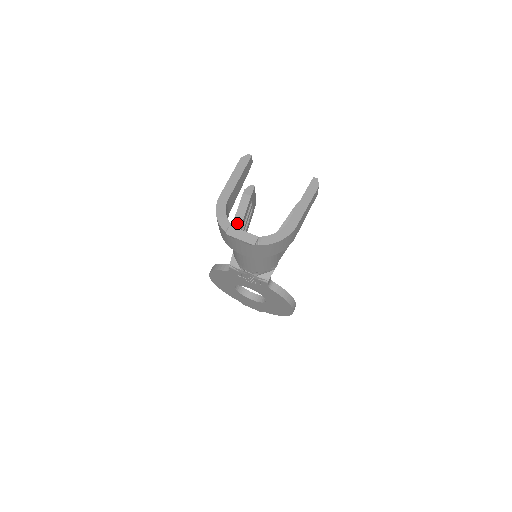
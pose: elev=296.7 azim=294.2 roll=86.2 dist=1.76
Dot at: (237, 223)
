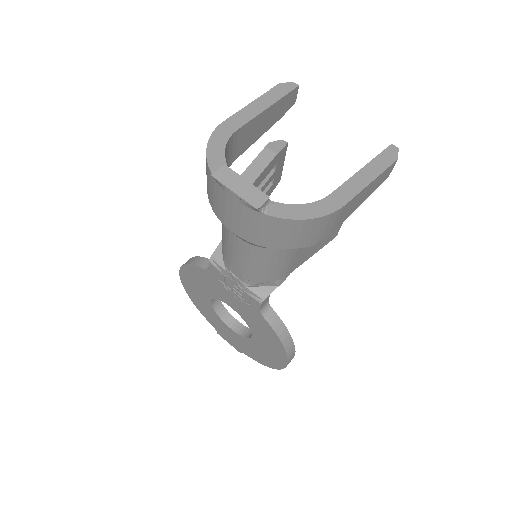
Dot at: occluded
